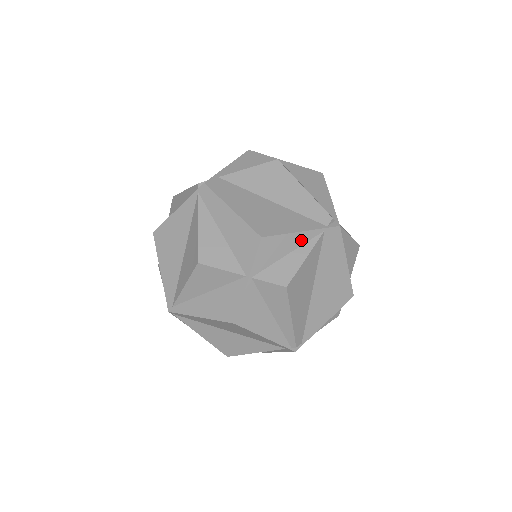
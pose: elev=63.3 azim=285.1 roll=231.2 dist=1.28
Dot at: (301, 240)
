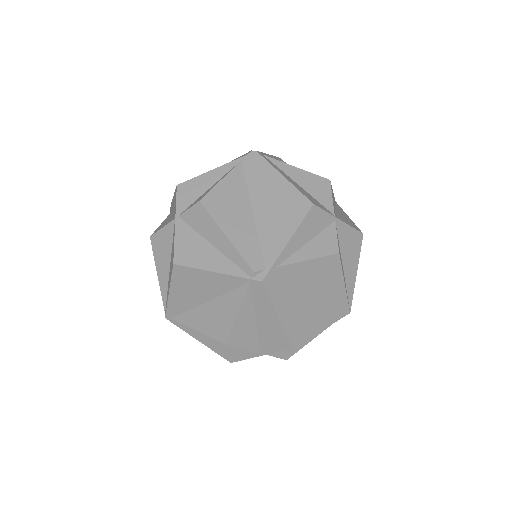
Dot at: occluded
